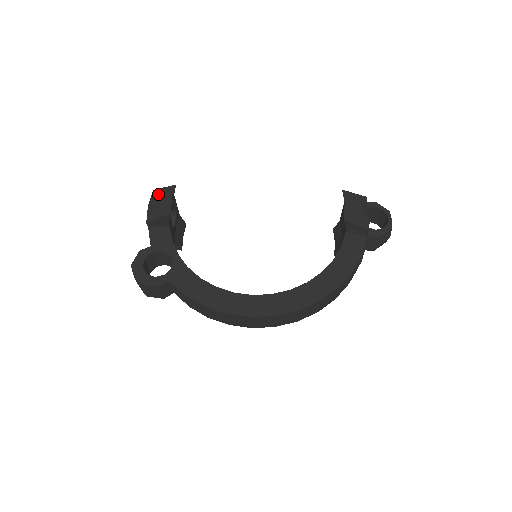
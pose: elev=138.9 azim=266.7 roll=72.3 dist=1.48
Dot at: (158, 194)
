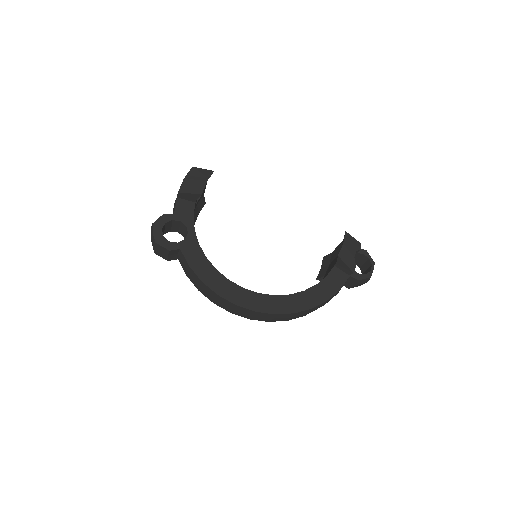
Dot at: (196, 172)
